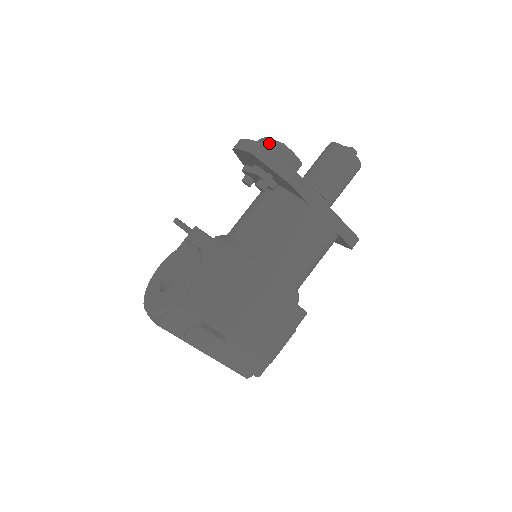
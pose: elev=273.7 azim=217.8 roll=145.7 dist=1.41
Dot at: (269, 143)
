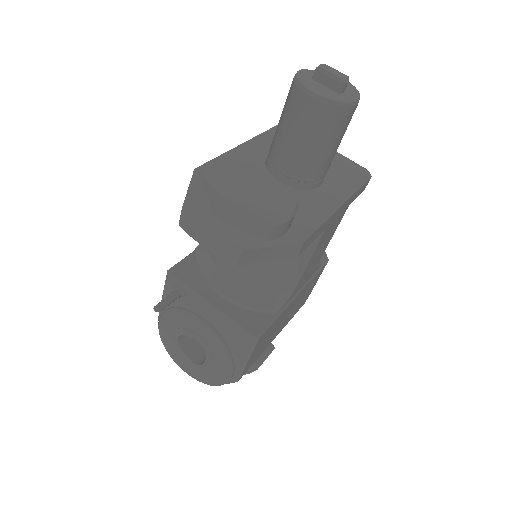
Dot at: (242, 217)
